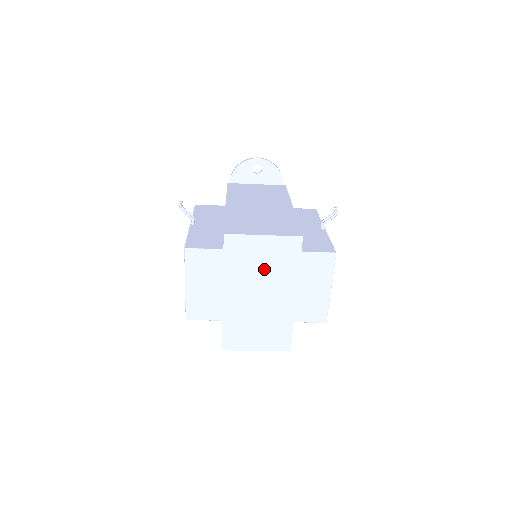
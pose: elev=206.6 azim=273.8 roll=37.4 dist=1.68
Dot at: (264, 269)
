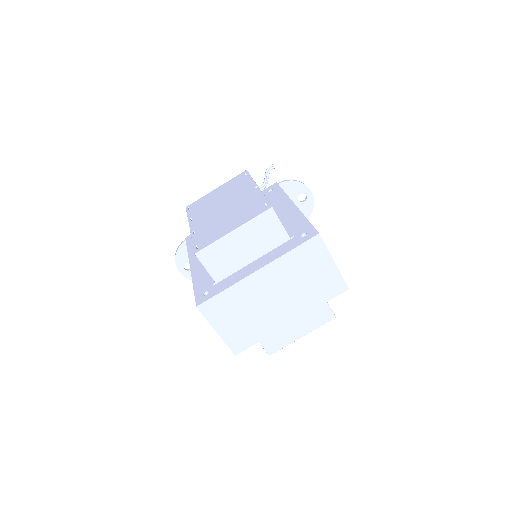
Dot at: (304, 283)
